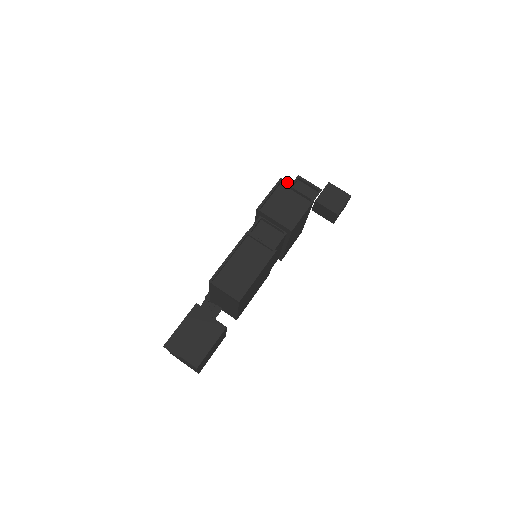
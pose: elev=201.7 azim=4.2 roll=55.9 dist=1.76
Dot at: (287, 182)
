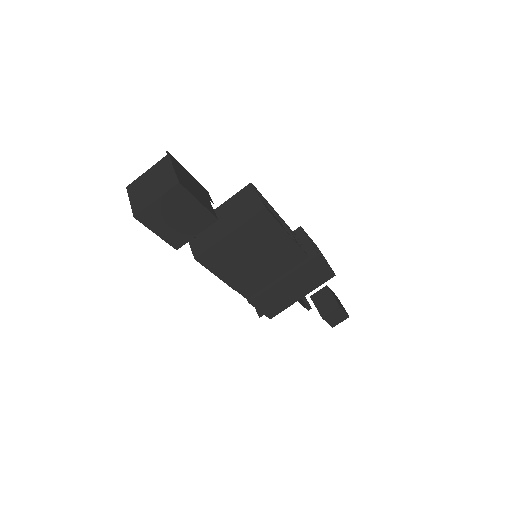
Dot at: occluded
